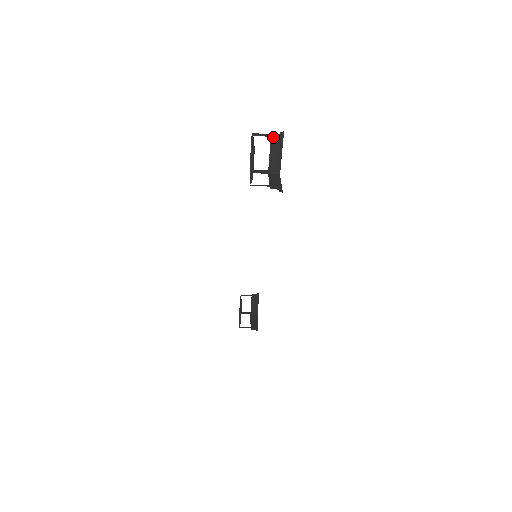
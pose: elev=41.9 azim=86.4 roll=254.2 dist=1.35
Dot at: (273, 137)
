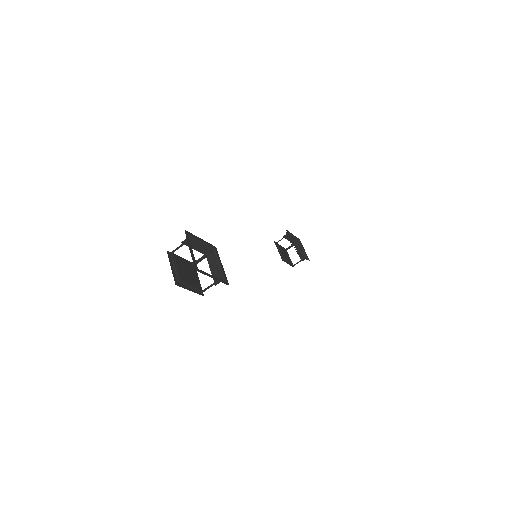
Dot at: (184, 243)
